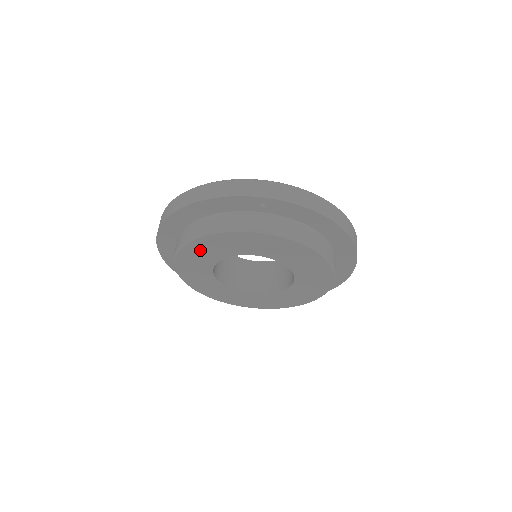
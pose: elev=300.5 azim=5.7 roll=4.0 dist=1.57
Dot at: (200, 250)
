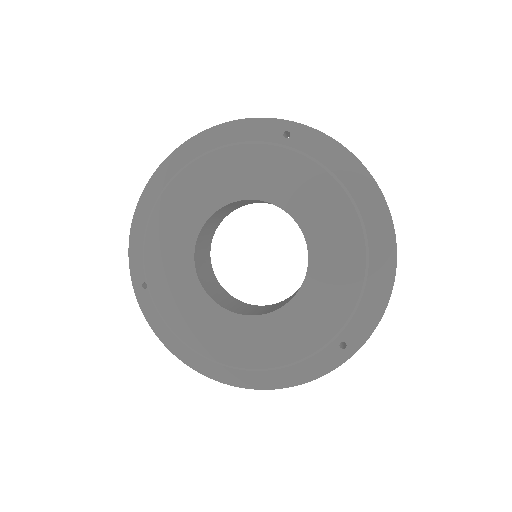
Dot at: (193, 187)
